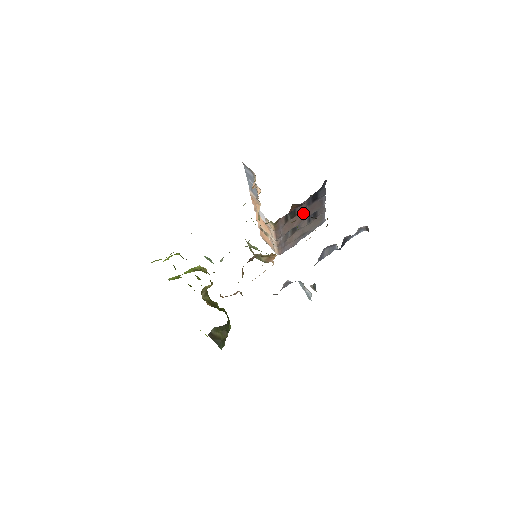
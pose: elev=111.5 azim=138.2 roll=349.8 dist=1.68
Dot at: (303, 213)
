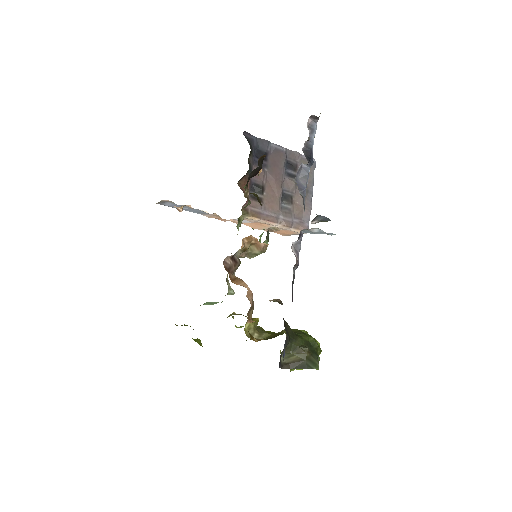
Dot at: (270, 178)
